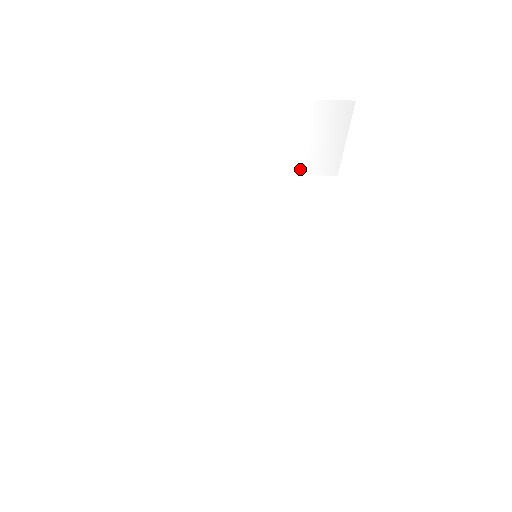
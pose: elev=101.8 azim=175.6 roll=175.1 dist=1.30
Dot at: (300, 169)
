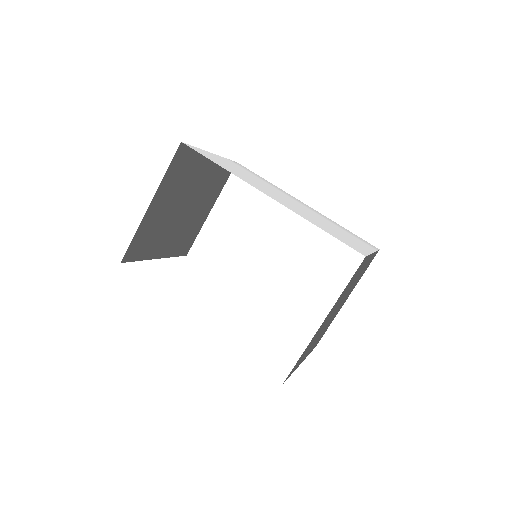
Dot at: (262, 180)
